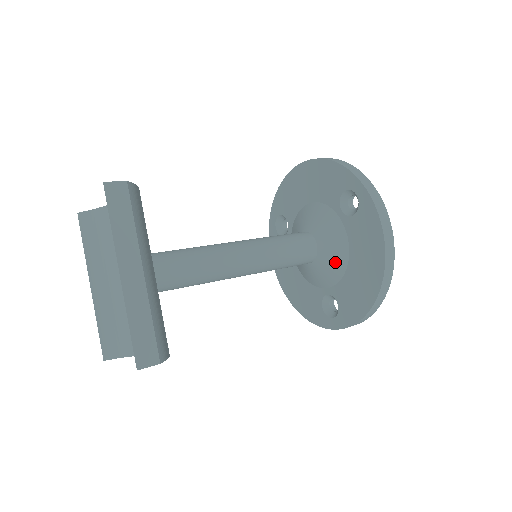
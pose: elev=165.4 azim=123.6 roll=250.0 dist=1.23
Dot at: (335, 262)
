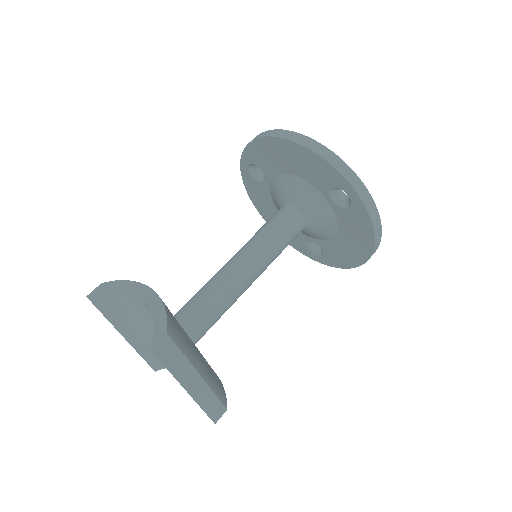
Dot at: (323, 232)
